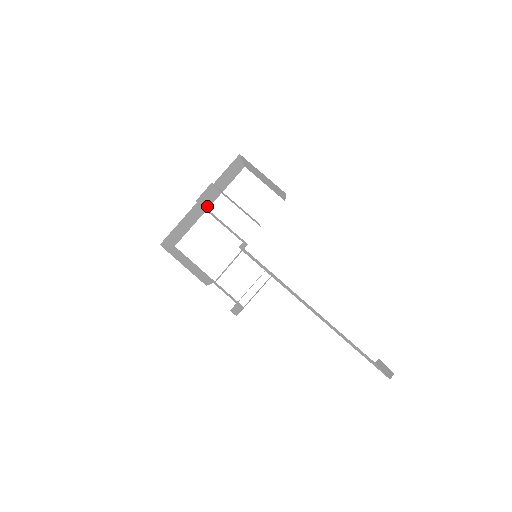
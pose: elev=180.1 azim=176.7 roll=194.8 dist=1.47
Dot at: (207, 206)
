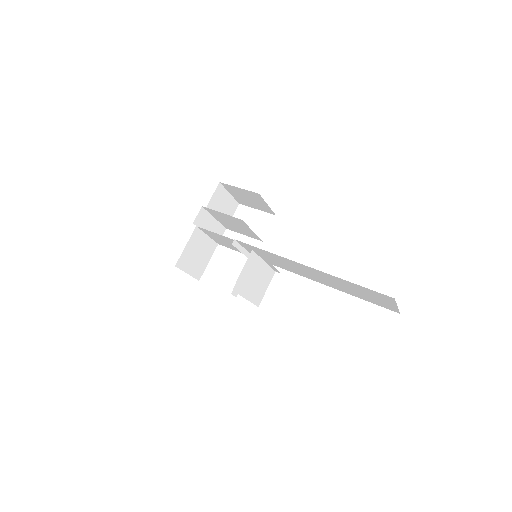
Dot at: occluded
